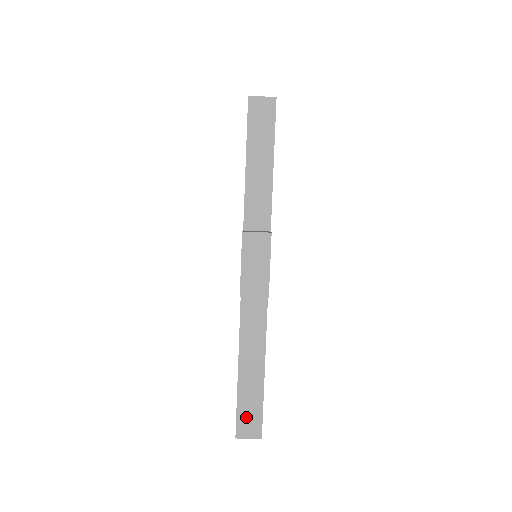
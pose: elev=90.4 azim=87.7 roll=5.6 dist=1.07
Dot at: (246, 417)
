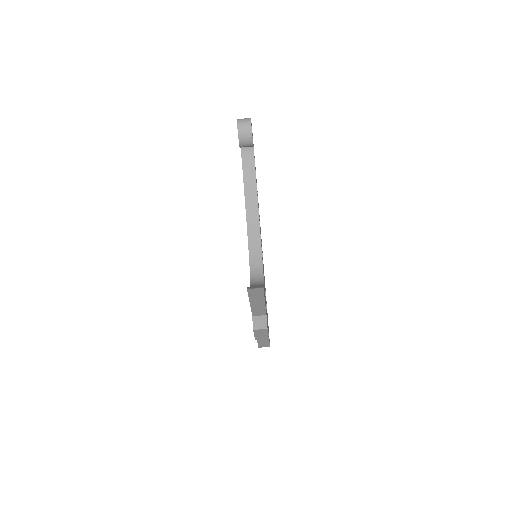
Dot at: (262, 345)
